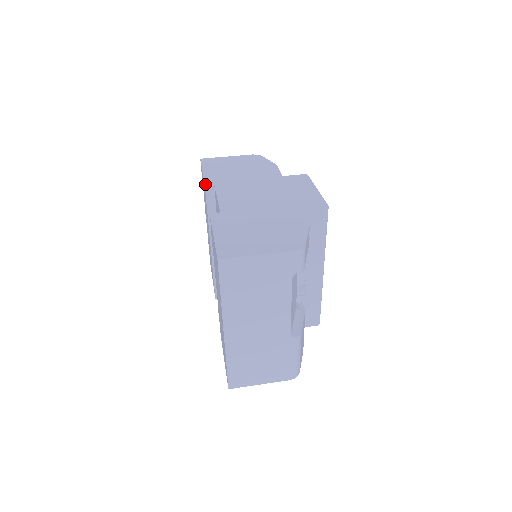
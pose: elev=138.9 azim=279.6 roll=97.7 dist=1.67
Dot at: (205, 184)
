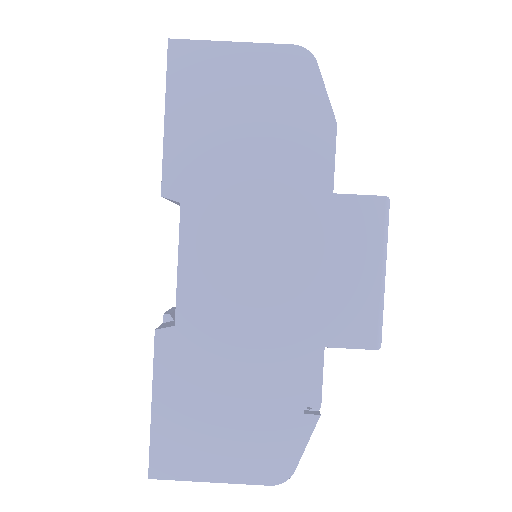
Dot at: (162, 192)
